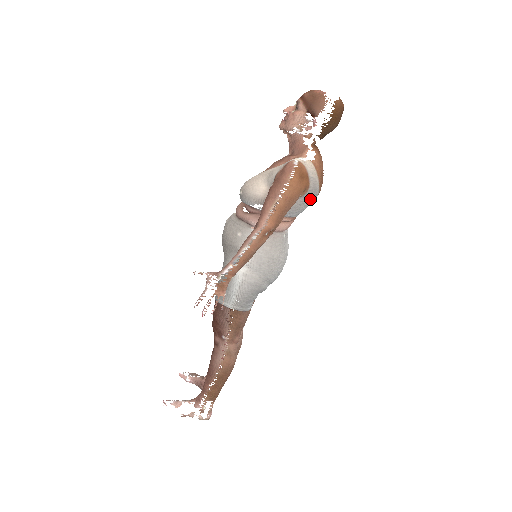
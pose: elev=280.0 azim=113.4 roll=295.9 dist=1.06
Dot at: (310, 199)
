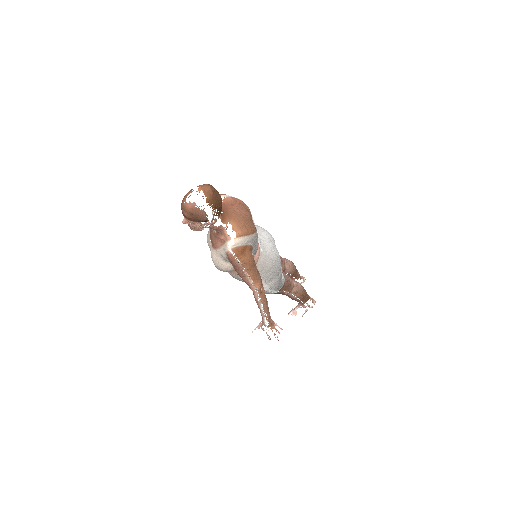
Dot at: (256, 240)
